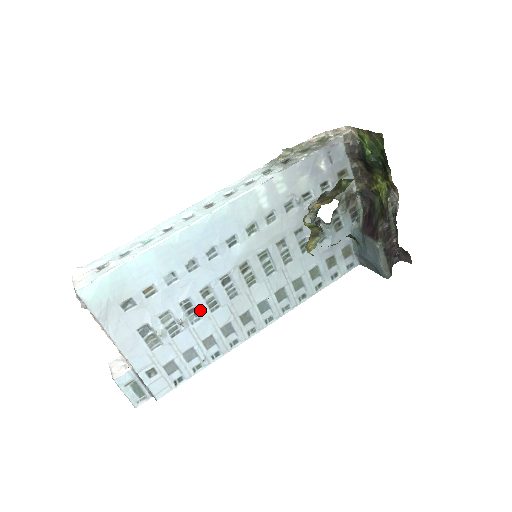
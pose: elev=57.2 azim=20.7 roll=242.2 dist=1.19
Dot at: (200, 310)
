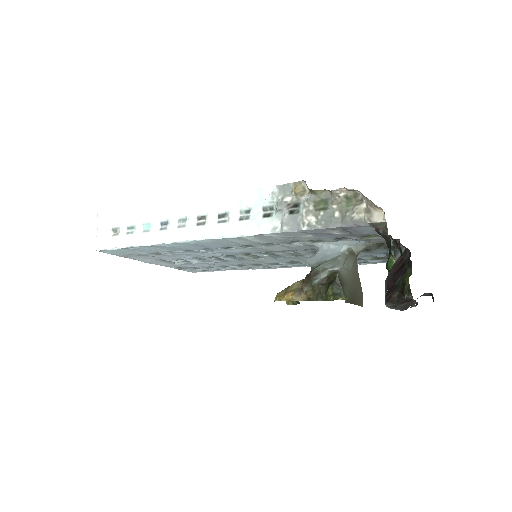
Dot at: (210, 260)
